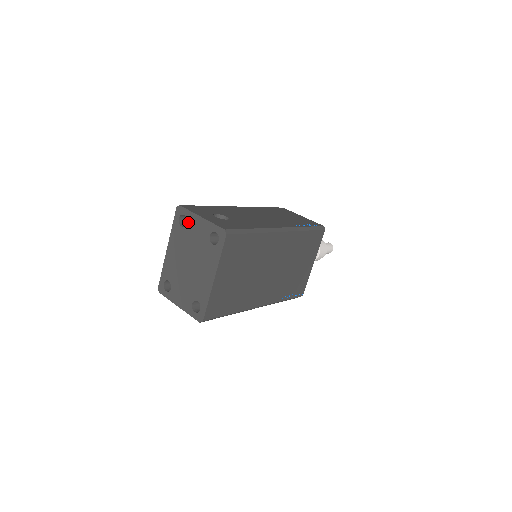
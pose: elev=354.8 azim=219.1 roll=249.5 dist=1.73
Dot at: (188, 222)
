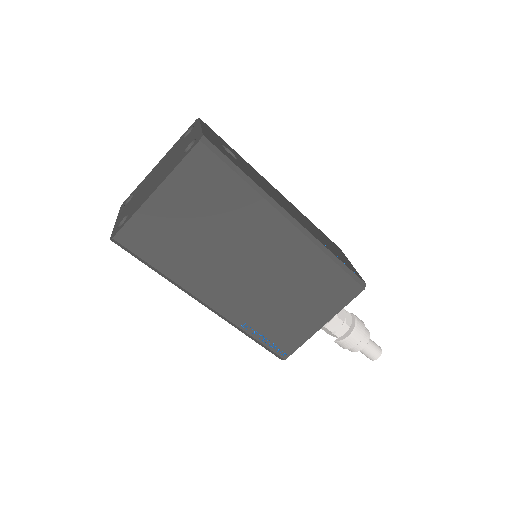
Dot at: (190, 132)
